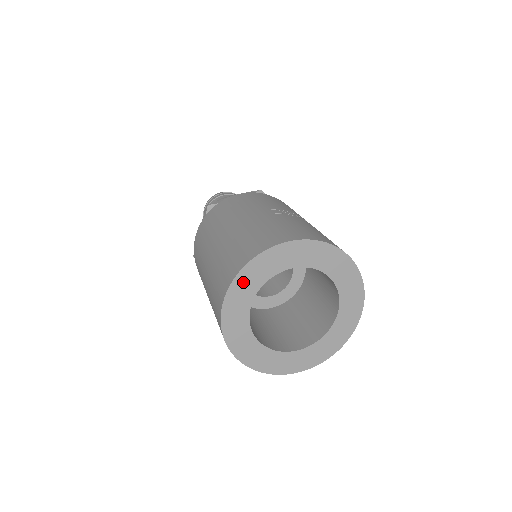
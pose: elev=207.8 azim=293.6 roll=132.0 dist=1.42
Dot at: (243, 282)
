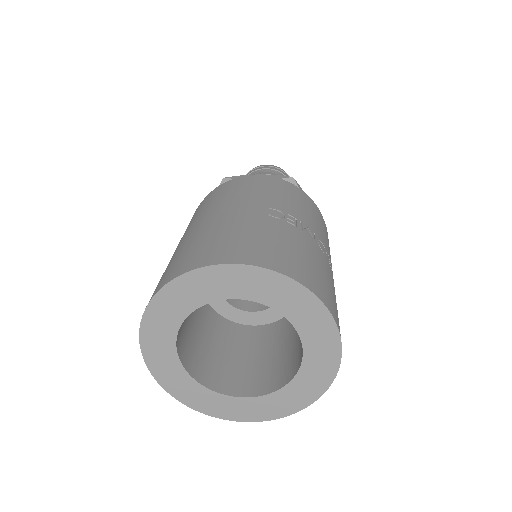
Dot at: (173, 296)
